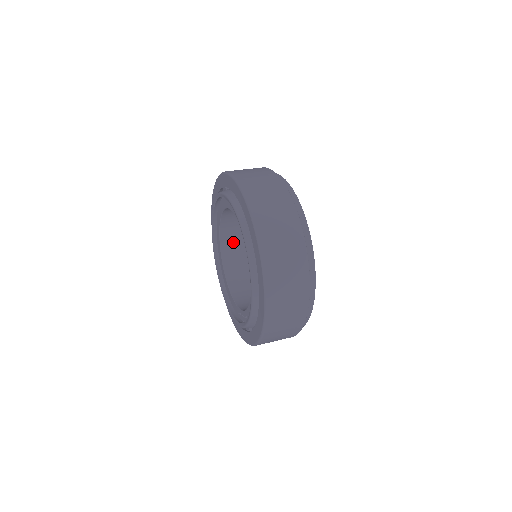
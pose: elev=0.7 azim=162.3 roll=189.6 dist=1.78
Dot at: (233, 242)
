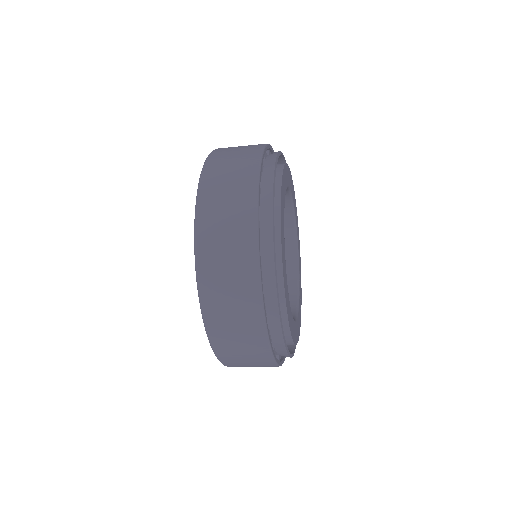
Dot at: occluded
